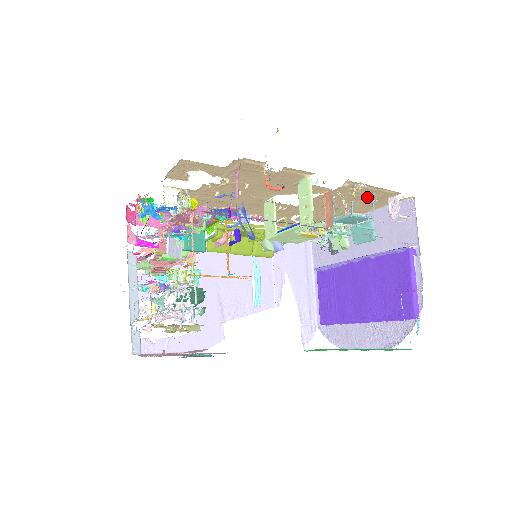
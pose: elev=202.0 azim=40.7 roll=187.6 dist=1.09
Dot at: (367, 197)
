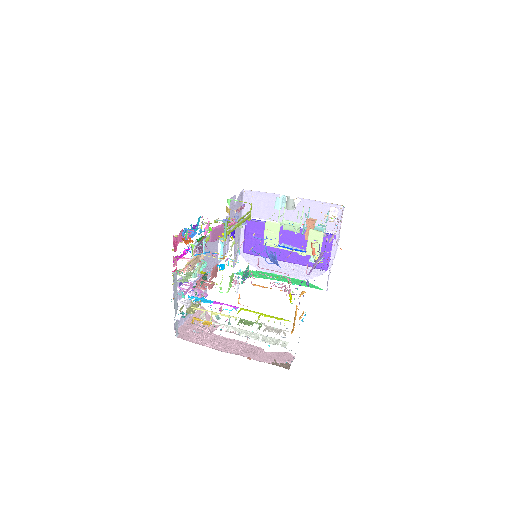
Dot at: occluded
